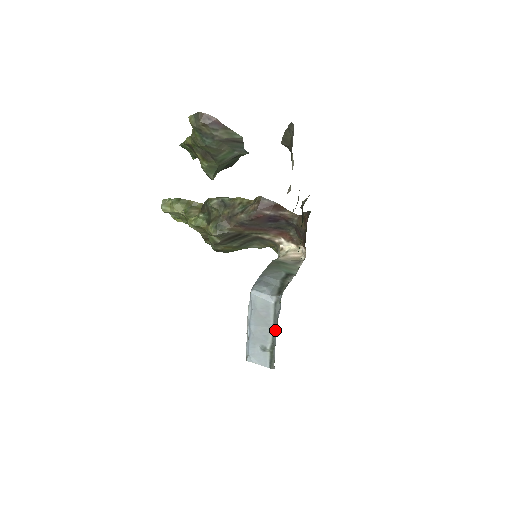
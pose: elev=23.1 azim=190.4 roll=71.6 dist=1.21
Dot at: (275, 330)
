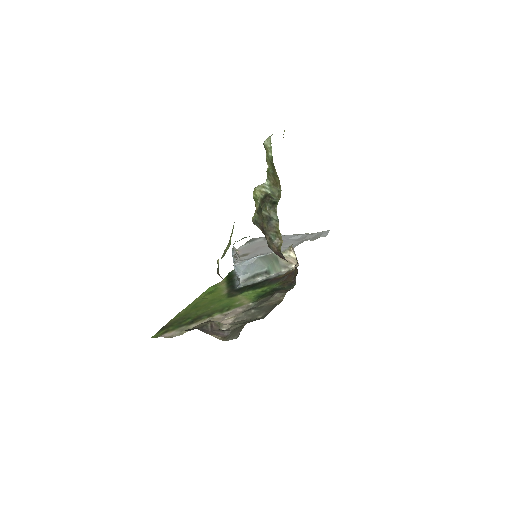
Dot at: occluded
